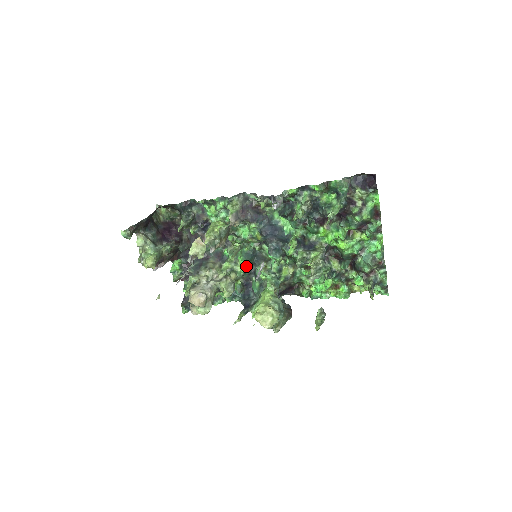
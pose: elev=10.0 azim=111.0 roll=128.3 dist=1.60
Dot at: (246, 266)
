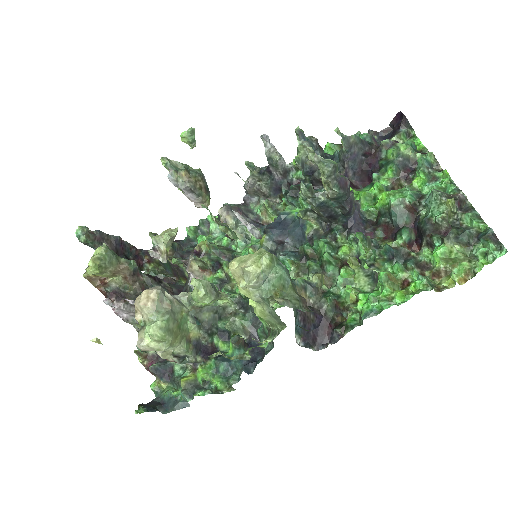
Dot at: (247, 297)
